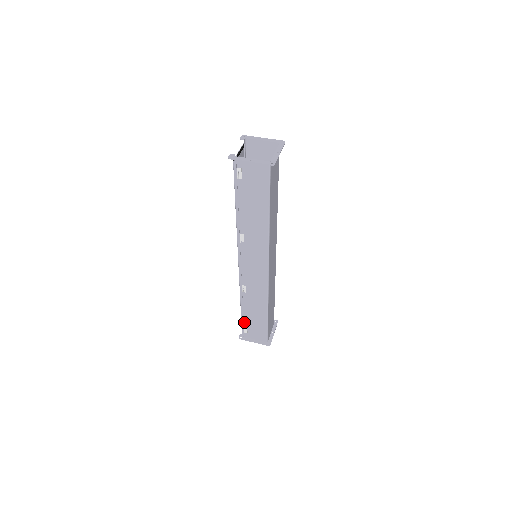
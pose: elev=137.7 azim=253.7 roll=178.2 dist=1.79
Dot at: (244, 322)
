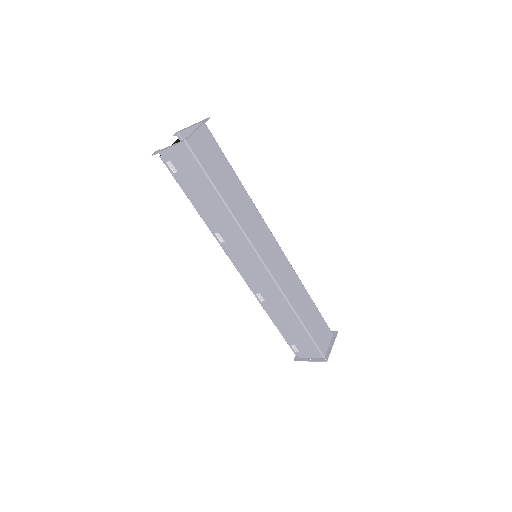
Dot at: (287, 339)
